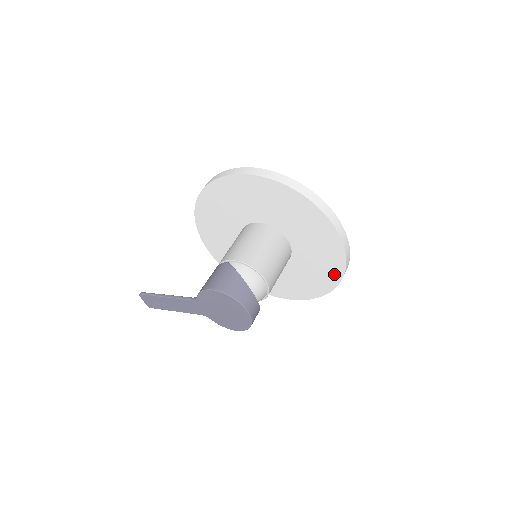
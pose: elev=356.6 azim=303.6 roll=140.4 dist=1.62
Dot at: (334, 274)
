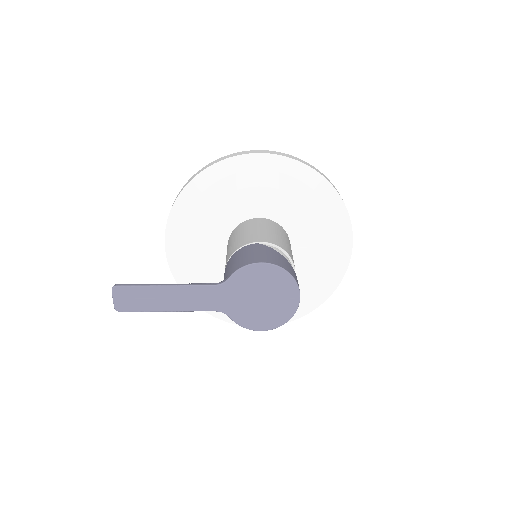
Dot at: (328, 285)
